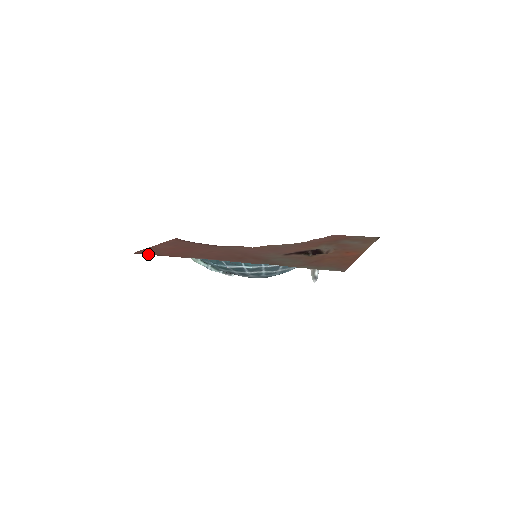
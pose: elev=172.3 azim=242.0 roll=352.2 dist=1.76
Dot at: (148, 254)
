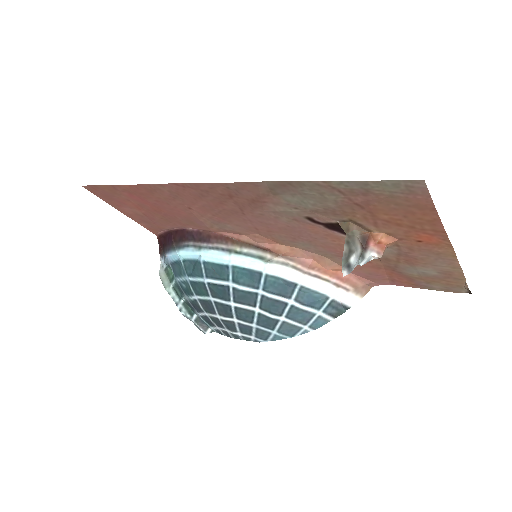
Dot at: (101, 185)
